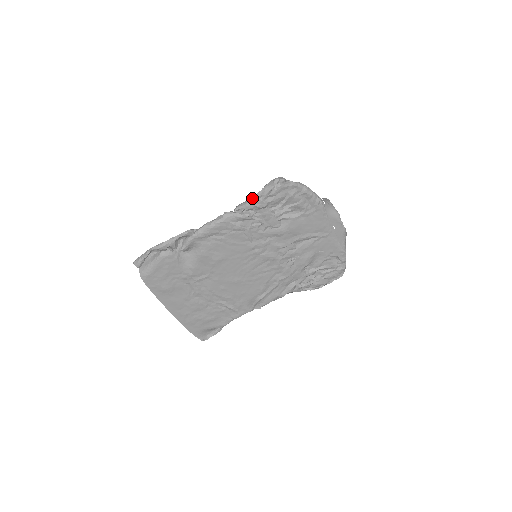
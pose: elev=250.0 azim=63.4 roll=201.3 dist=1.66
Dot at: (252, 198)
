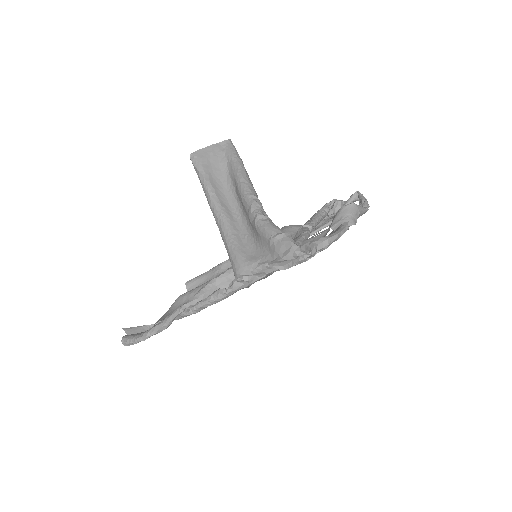
Dot at: (262, 269)
